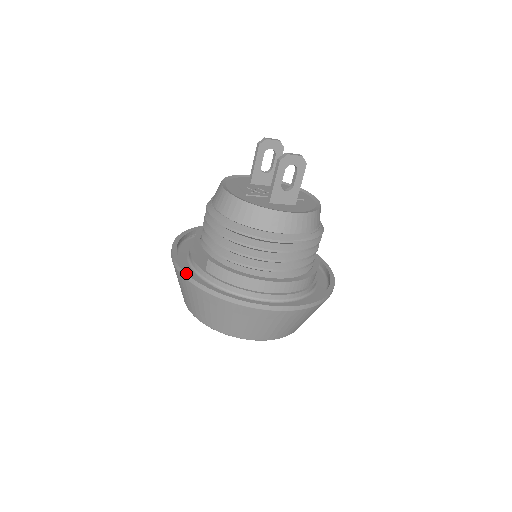
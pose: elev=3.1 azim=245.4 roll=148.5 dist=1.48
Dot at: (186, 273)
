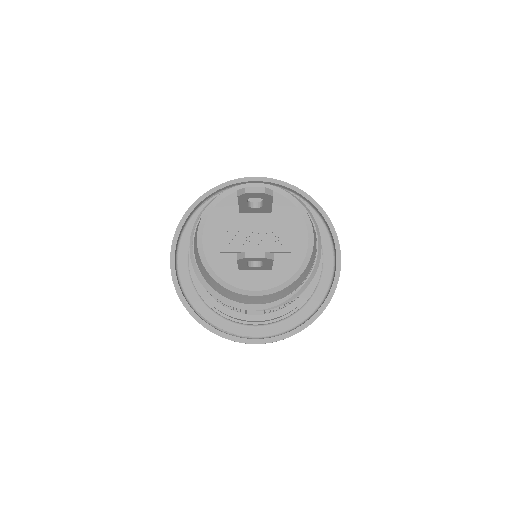
Dot at: (174, 286)
